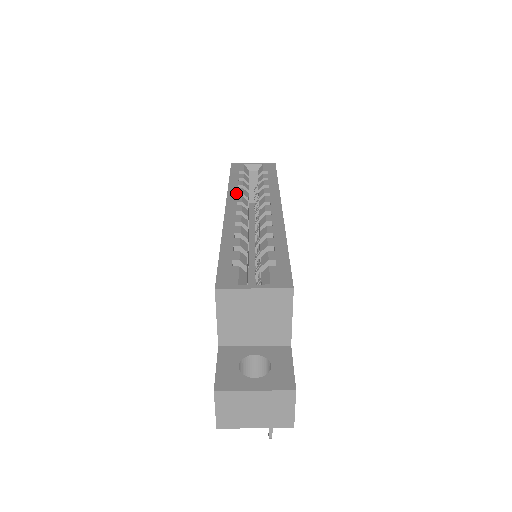
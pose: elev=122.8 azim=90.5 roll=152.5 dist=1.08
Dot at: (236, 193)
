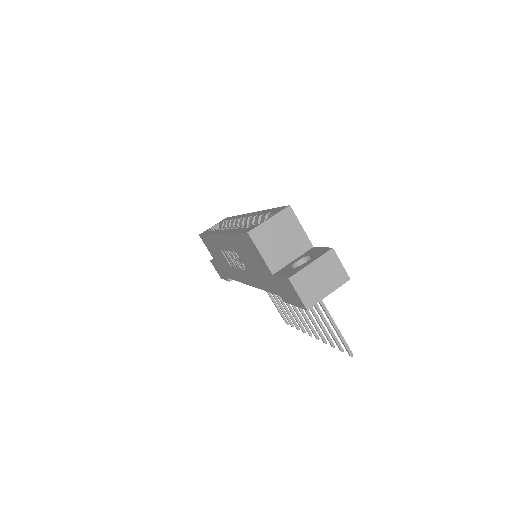
Dot at: occluded
